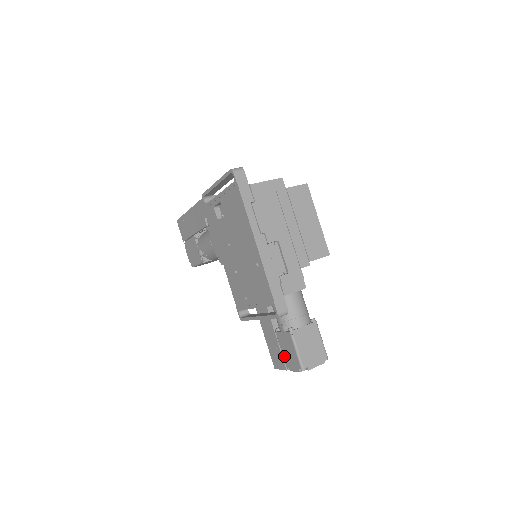
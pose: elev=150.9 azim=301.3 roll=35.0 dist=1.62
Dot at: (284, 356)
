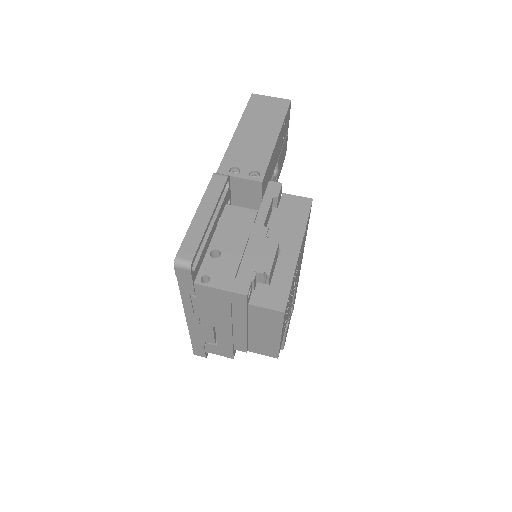
Dot at: occluded
